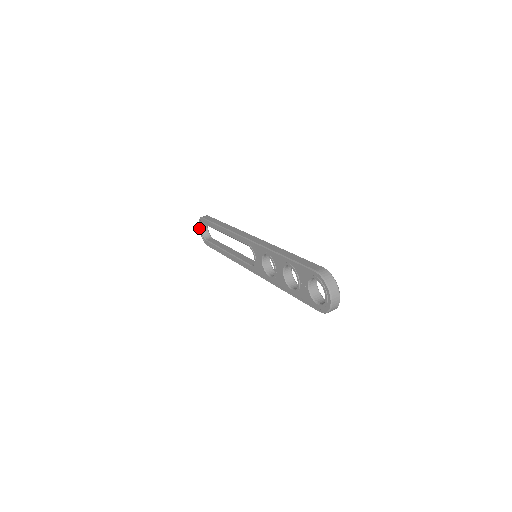
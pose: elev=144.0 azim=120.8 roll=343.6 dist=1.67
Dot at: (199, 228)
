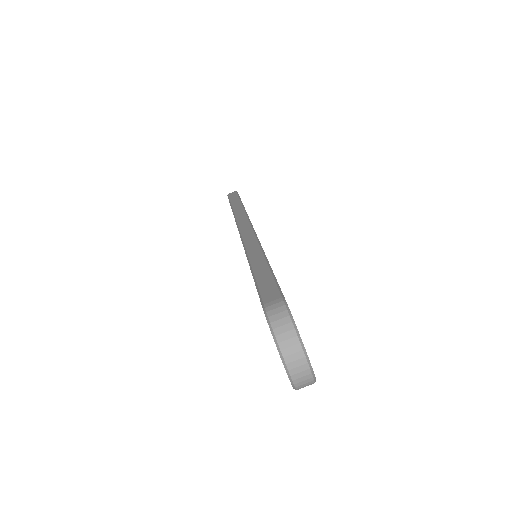
Dot at: occluded
